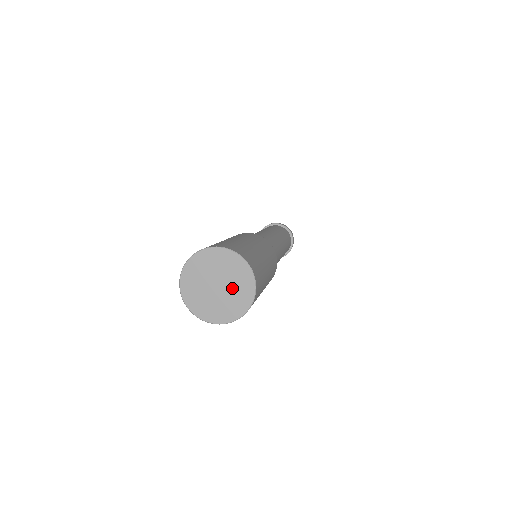
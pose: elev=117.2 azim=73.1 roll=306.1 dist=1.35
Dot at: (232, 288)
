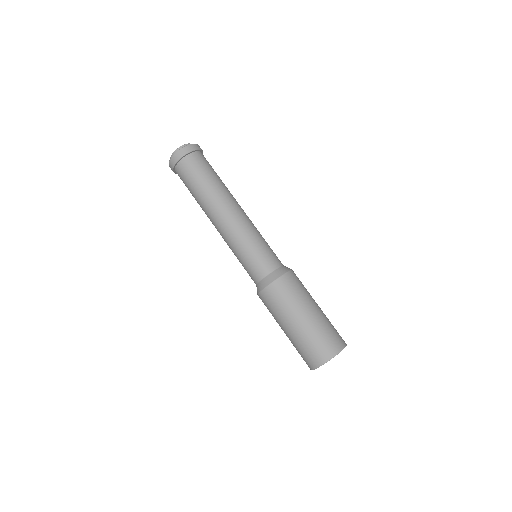
Dot at: occluded
